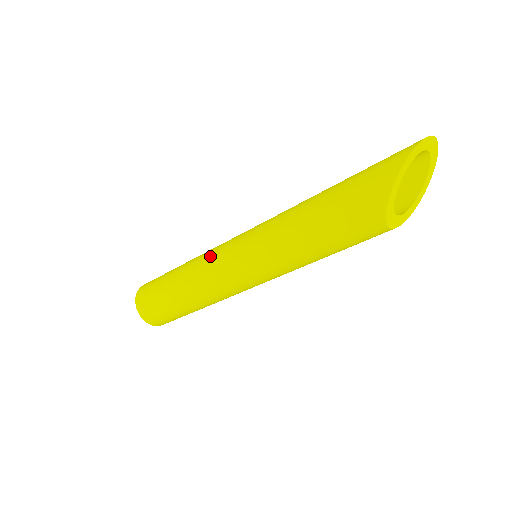
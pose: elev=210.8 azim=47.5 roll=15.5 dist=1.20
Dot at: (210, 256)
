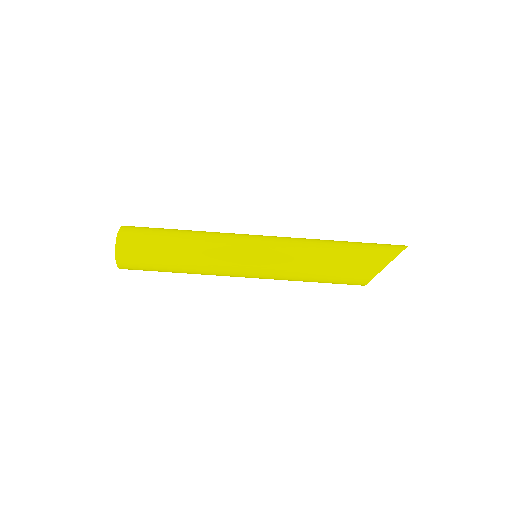
Dot at: (226, 239)
